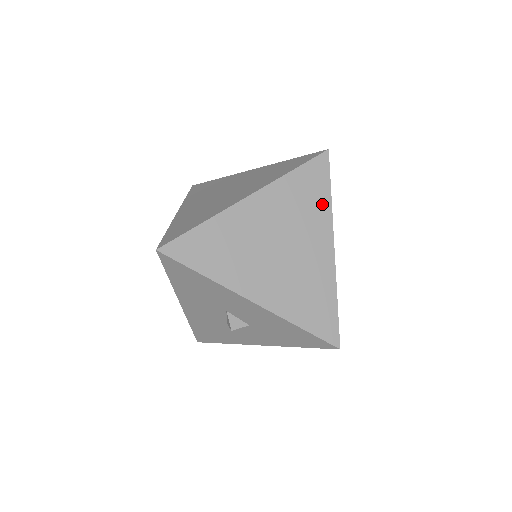
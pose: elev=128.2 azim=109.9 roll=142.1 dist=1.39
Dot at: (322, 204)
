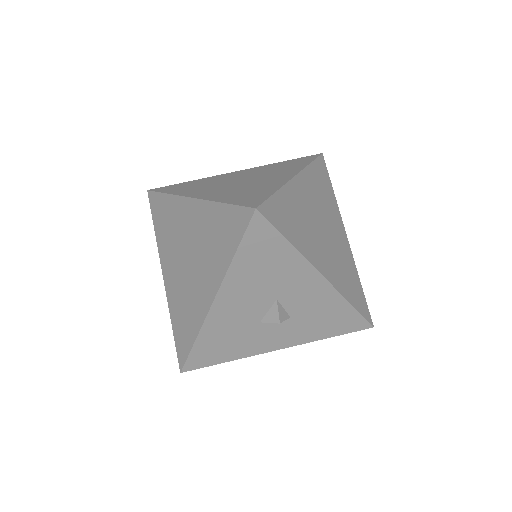
Dot at: (332, 197)
